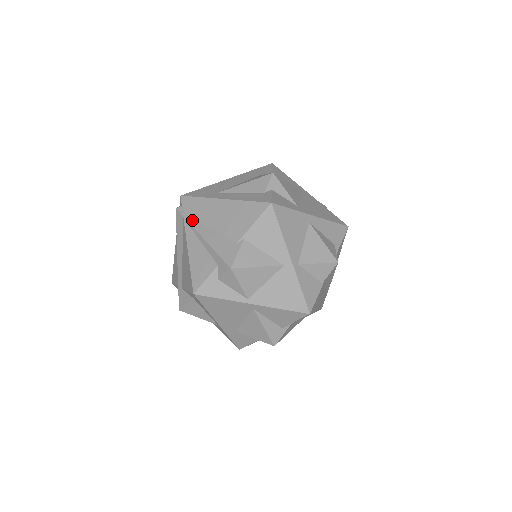
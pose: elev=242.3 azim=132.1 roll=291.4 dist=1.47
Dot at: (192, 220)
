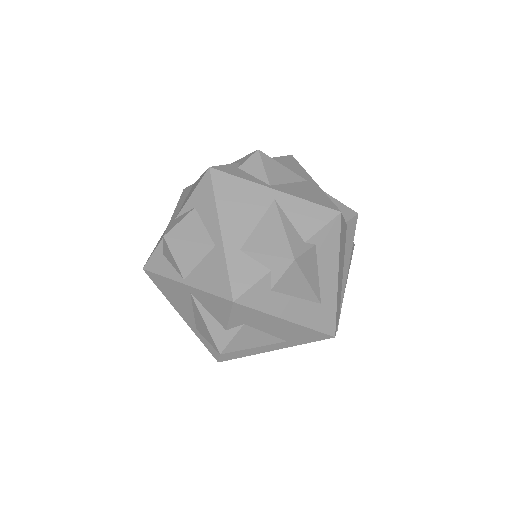
Dot at: occluded
